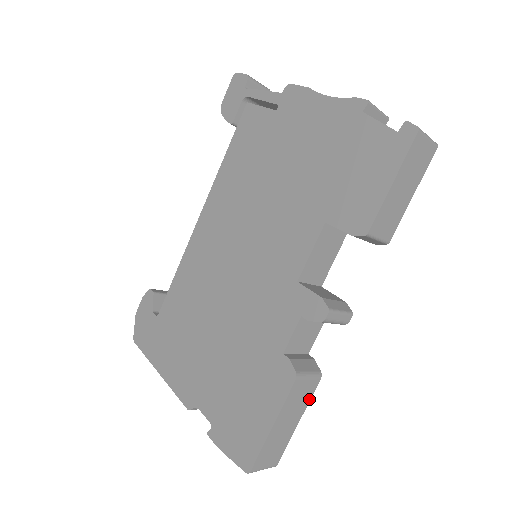
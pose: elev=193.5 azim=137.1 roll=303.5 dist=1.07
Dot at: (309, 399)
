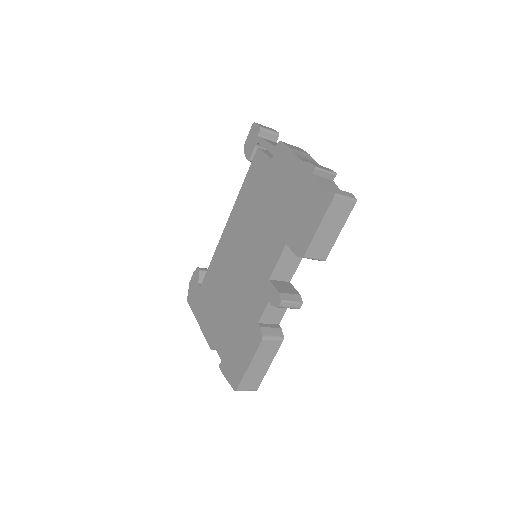
Dot at: (276, 352)
